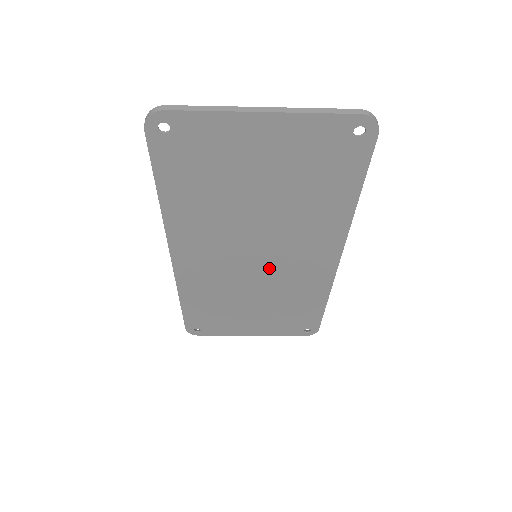
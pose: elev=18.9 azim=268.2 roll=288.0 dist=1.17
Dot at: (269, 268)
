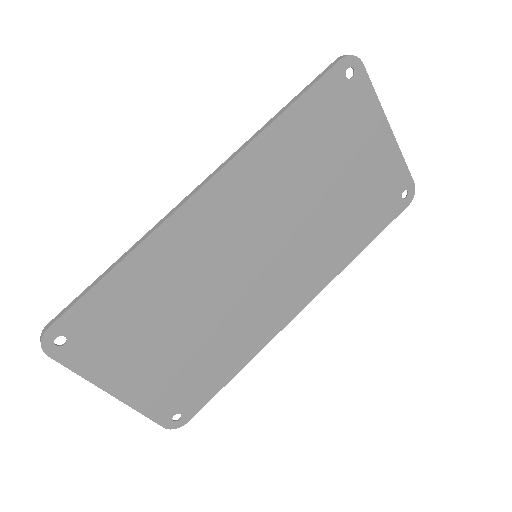
Dot at: (252, 280)
